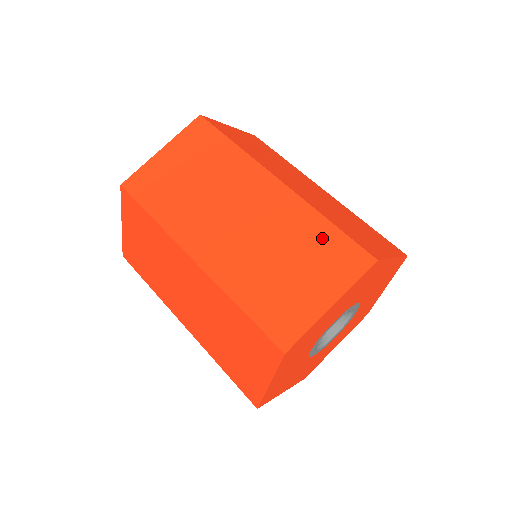
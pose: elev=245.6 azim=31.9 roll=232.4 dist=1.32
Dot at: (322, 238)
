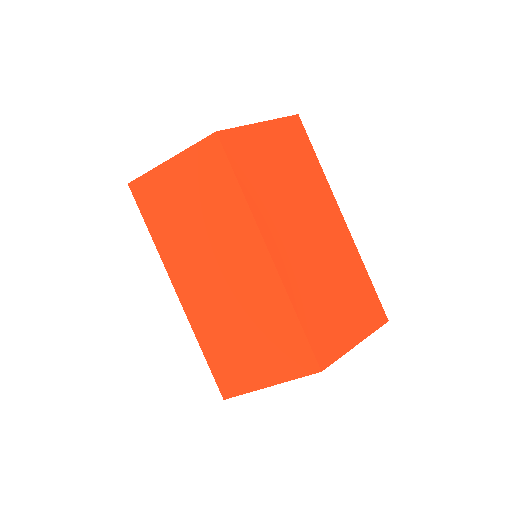
Dot at: (285, 329)
